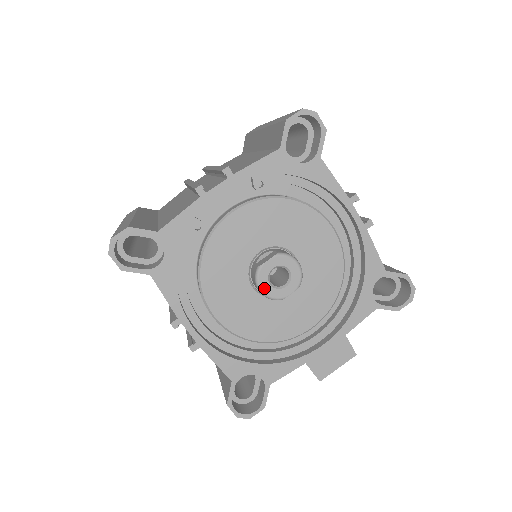
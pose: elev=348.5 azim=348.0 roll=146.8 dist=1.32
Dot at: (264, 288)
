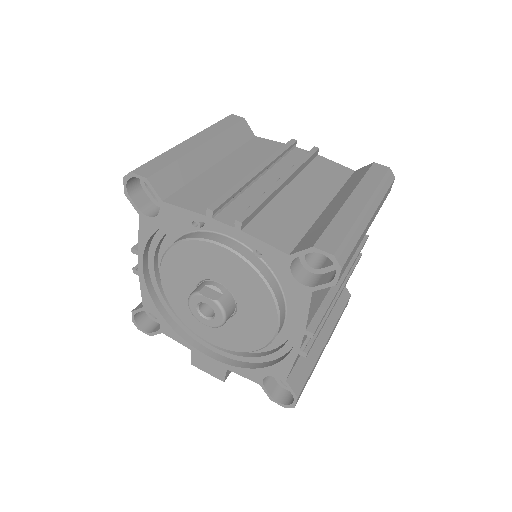
Dot at: (191, 304)
